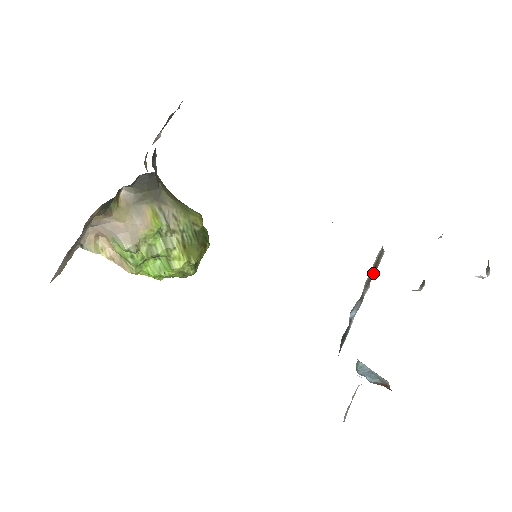
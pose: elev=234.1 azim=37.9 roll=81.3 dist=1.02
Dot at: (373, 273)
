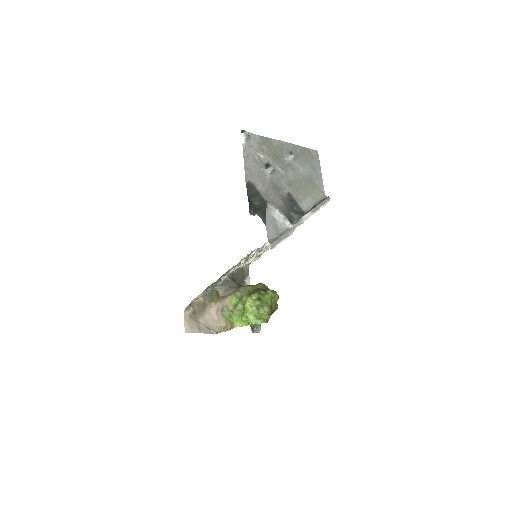
Dot at: (317, 205)
